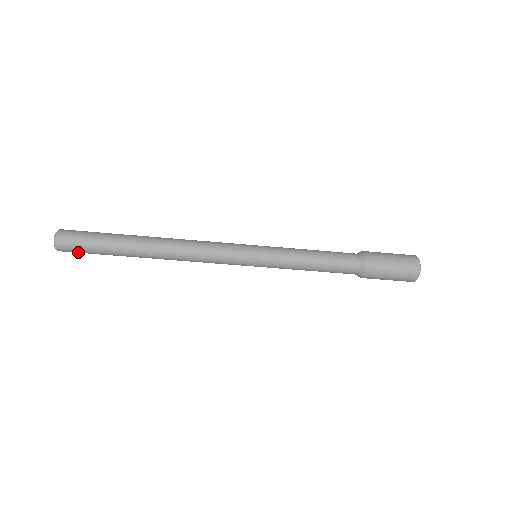
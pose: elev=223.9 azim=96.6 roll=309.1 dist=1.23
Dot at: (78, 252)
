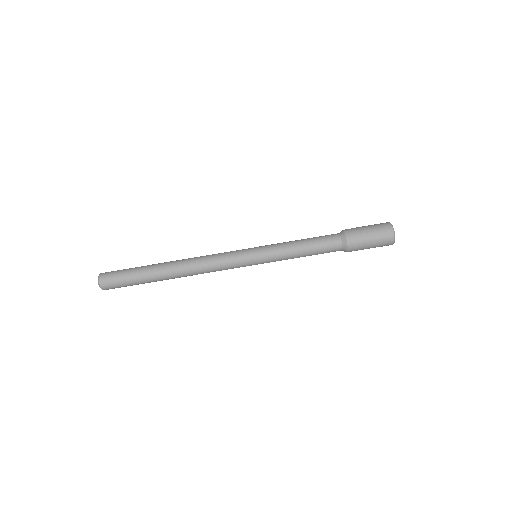
Dot at: (115, 281)
